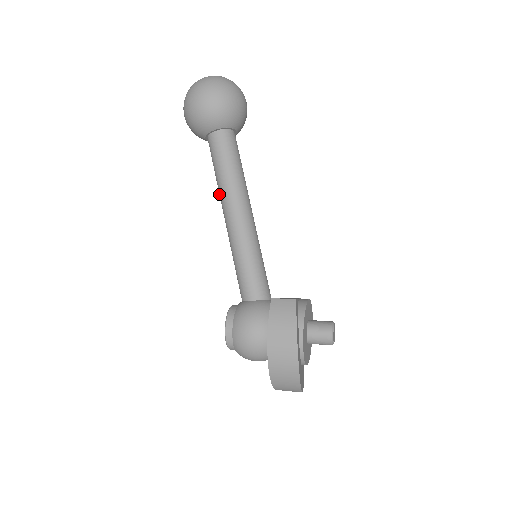
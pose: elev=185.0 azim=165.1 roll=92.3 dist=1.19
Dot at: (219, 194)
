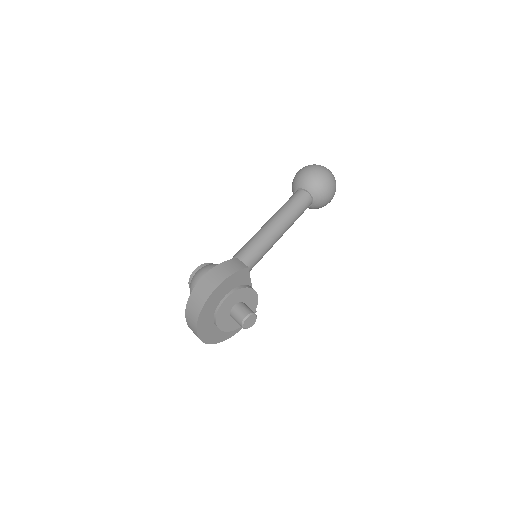
Dot at: occluded
